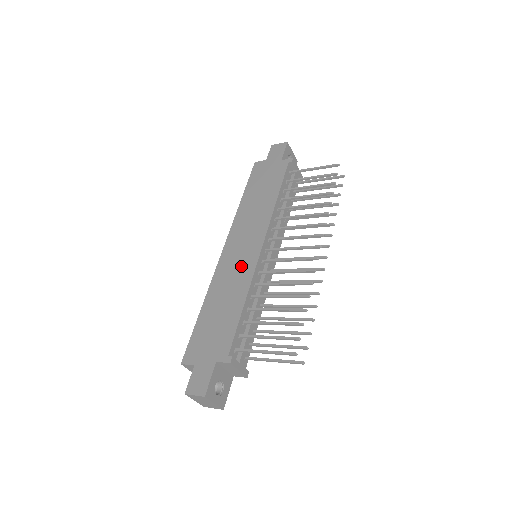
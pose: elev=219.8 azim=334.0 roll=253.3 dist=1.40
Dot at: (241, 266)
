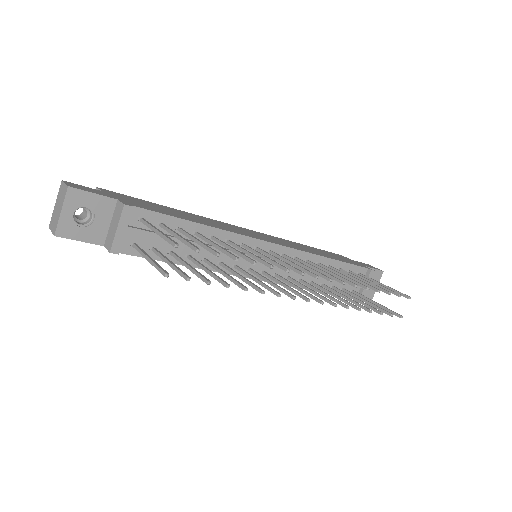
Dot at: (238, 230)
